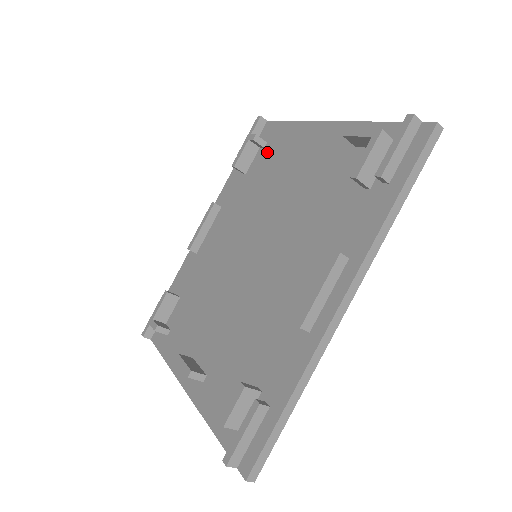
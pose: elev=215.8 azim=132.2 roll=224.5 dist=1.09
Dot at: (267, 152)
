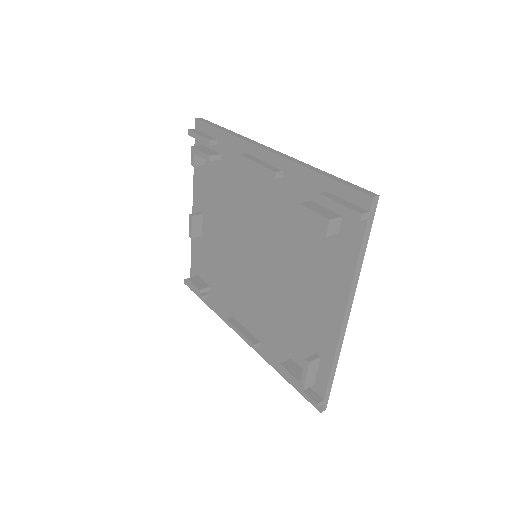
Dot at: (328, 238)
